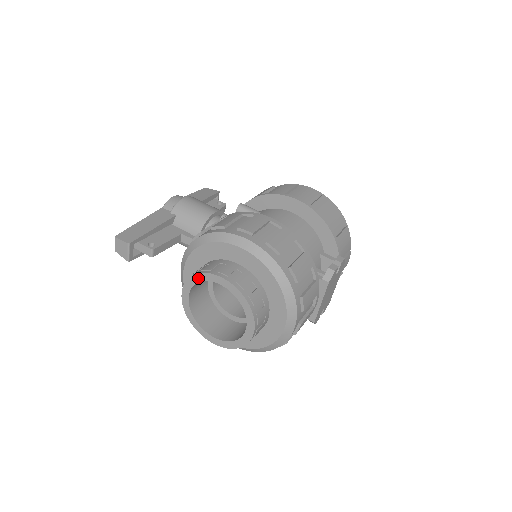
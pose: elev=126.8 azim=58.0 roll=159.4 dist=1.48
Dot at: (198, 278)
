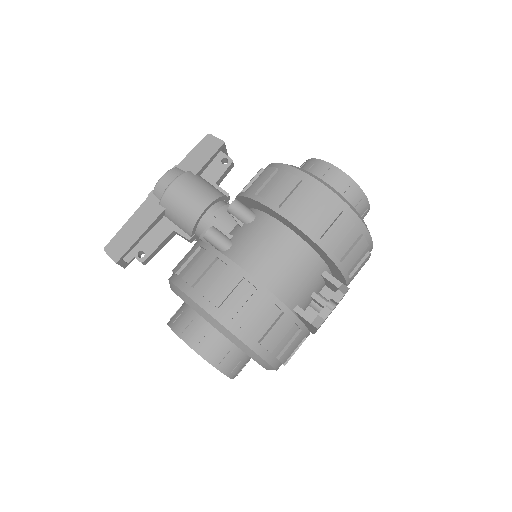
Dot at: occluded
